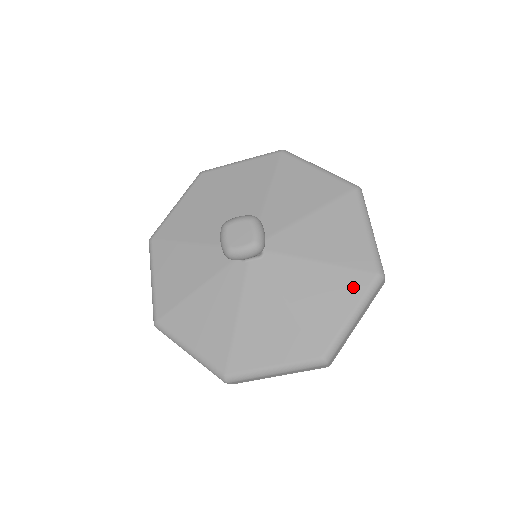
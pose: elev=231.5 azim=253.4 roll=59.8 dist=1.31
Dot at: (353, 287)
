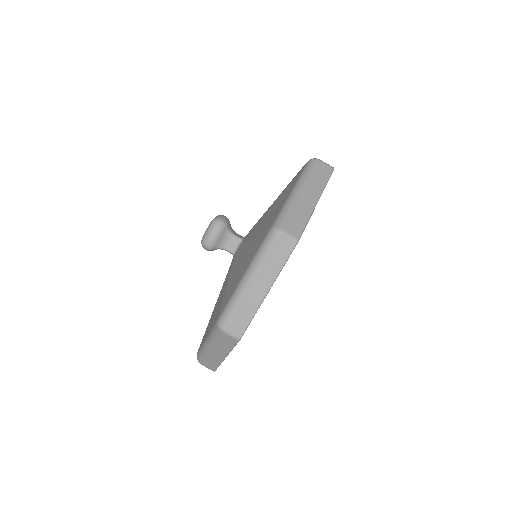
Dot at: (293, 183)
